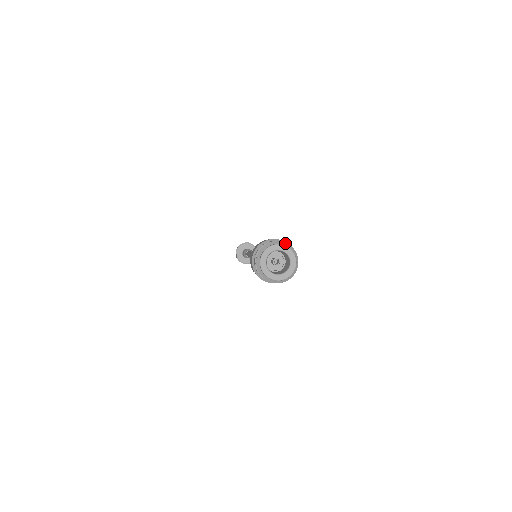
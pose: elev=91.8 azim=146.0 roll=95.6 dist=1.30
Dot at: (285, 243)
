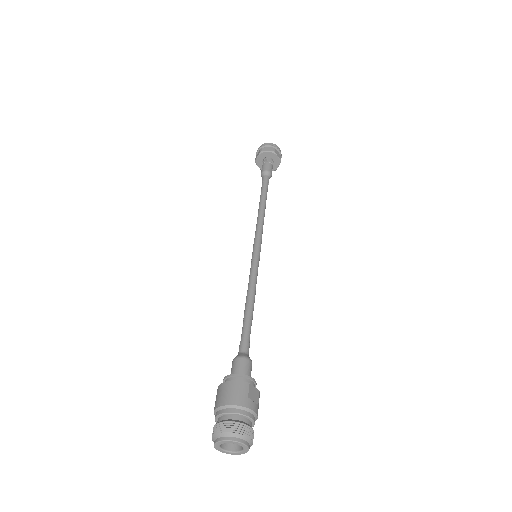
Dot at: (246, 437)
